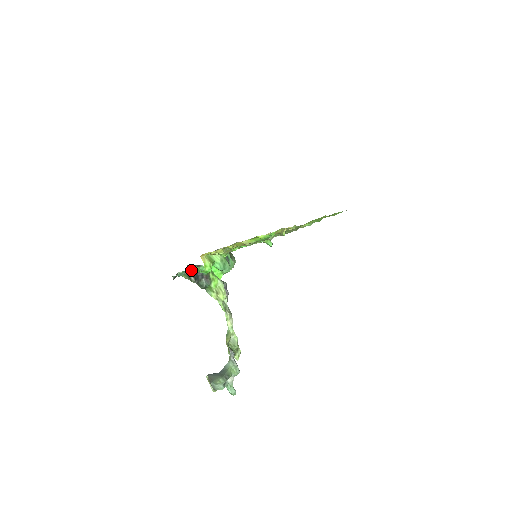
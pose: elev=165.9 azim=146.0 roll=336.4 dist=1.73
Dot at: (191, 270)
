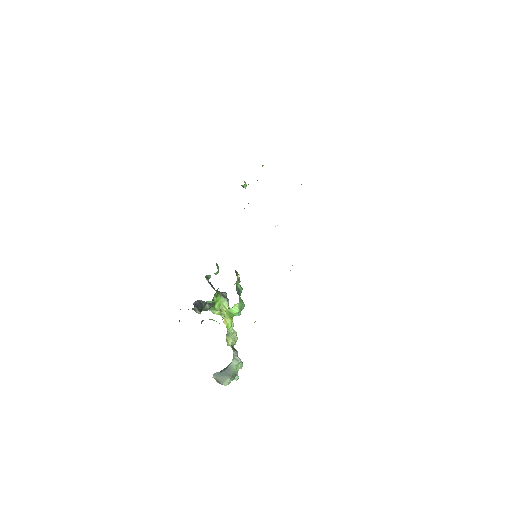
Dot at: (195, 303)
